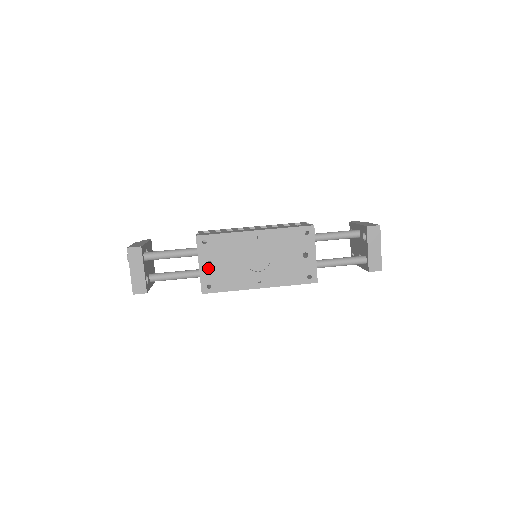
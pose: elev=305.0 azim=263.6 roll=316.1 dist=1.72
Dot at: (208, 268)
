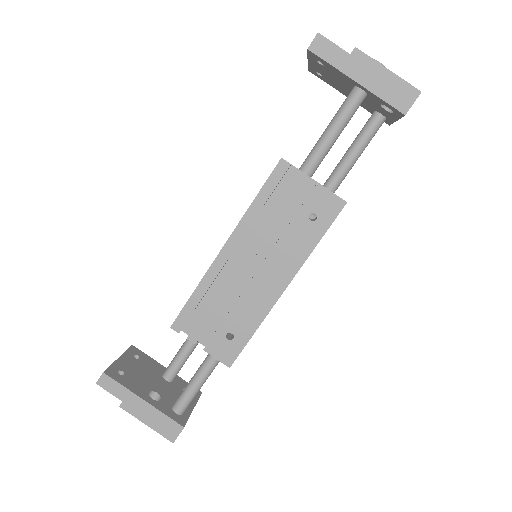
Dot at: occluded
